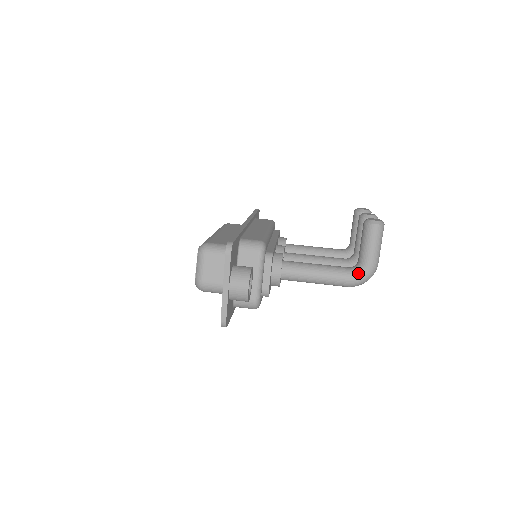
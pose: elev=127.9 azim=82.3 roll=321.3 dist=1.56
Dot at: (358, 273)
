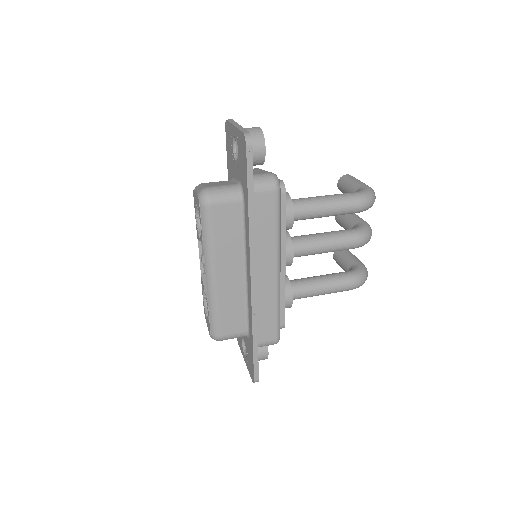
Dot at: (360, 190)
